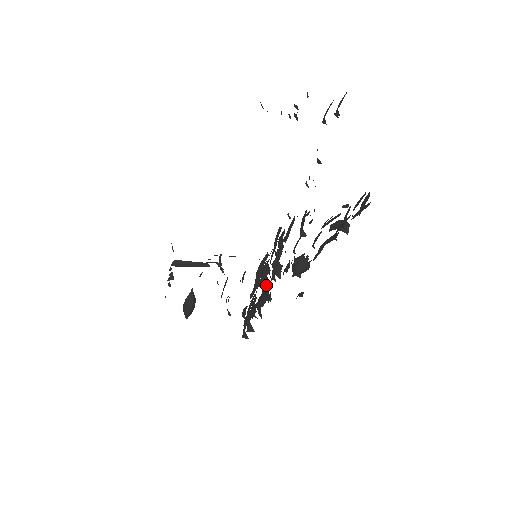
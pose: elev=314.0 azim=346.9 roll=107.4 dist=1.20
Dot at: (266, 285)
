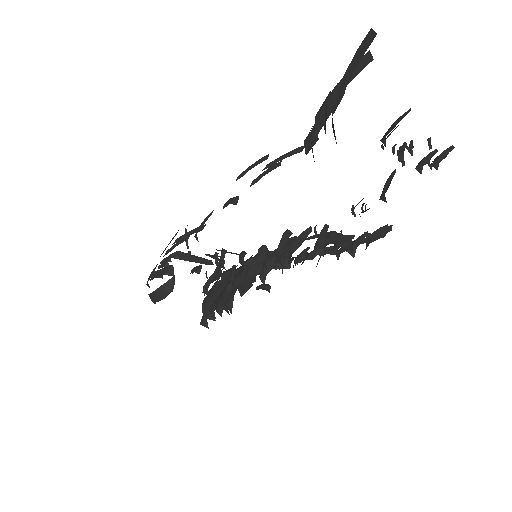
Dot at: (251, 284)
